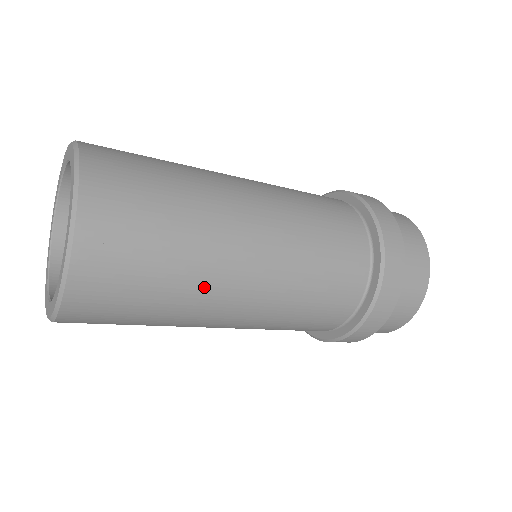
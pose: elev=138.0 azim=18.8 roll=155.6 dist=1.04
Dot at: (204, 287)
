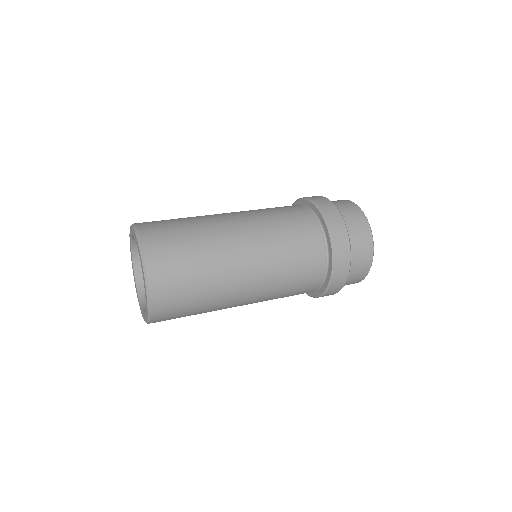
Dot at: (216, 310)
